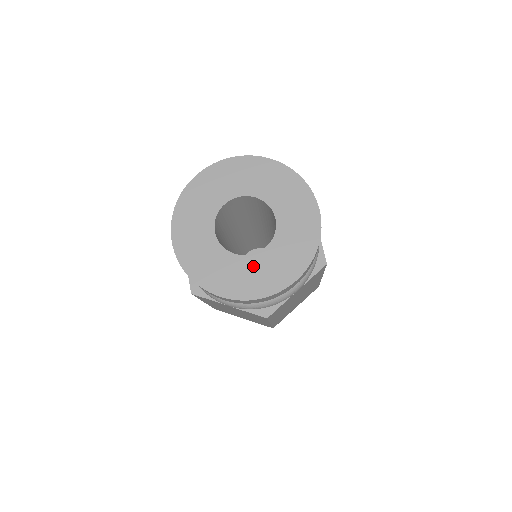
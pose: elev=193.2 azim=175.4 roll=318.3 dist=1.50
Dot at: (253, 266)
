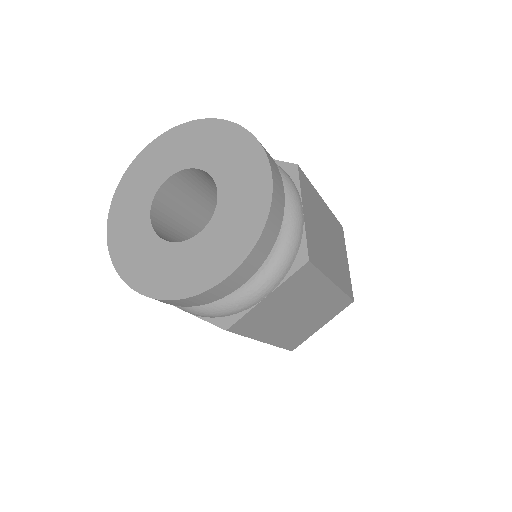
Dot at: (182, 256)
